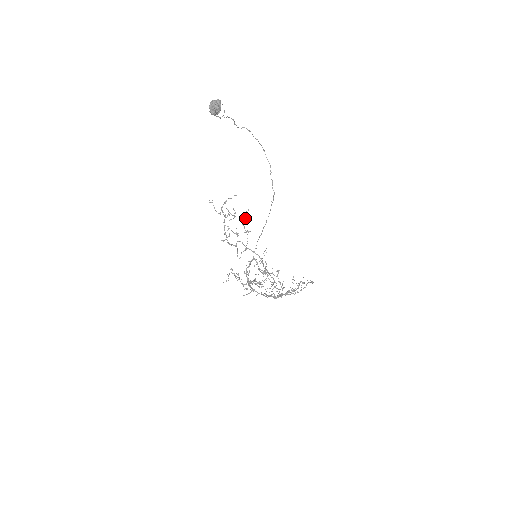
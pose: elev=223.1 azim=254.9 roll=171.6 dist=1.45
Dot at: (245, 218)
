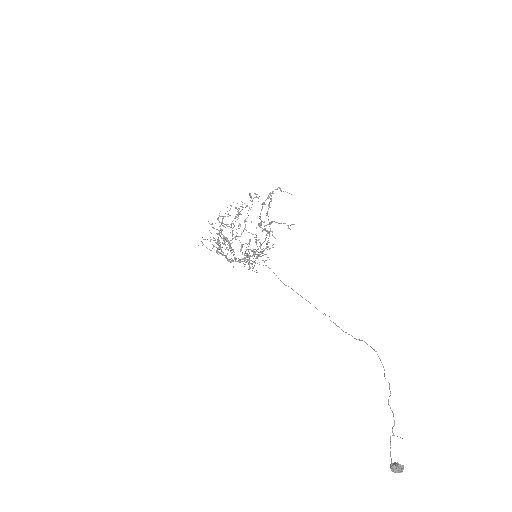
Dot at: occluded
